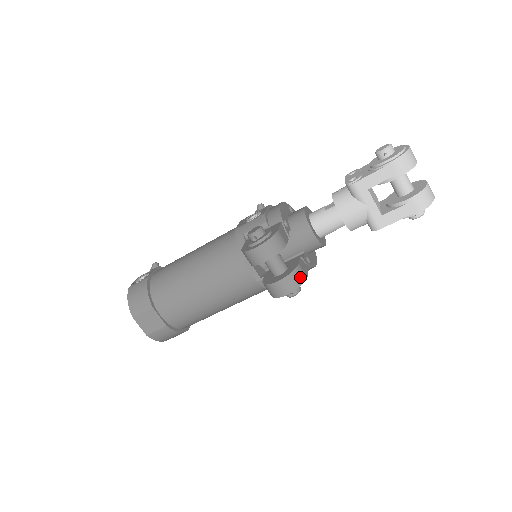
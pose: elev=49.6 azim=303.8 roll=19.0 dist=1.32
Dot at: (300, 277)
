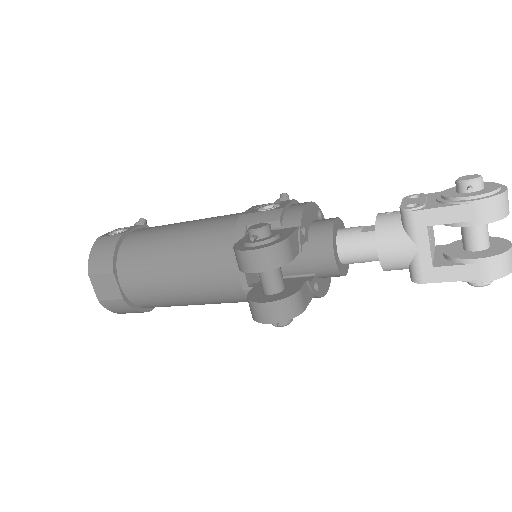
Dot at: (295, 307)
